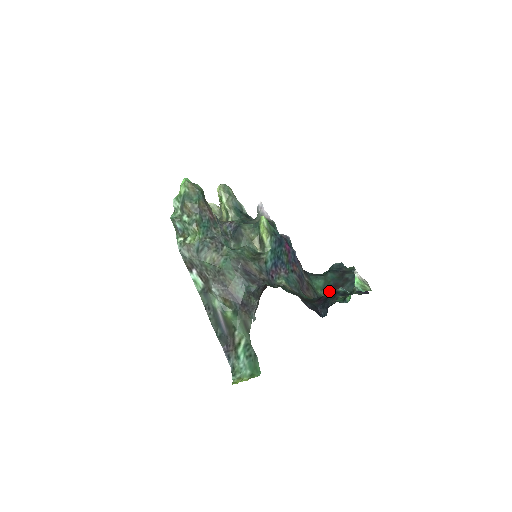
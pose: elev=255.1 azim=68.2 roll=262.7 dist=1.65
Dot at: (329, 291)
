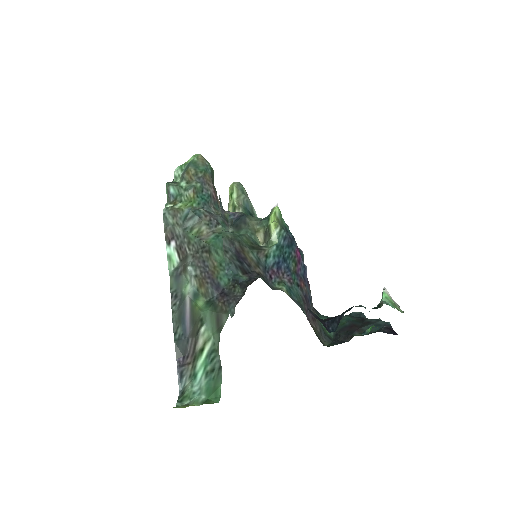
Dot at: (342, 331)
